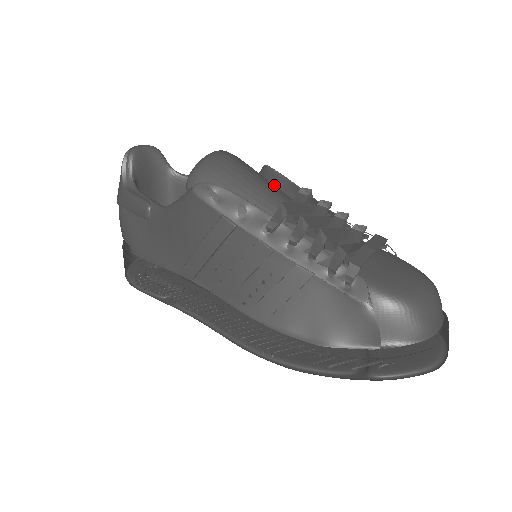
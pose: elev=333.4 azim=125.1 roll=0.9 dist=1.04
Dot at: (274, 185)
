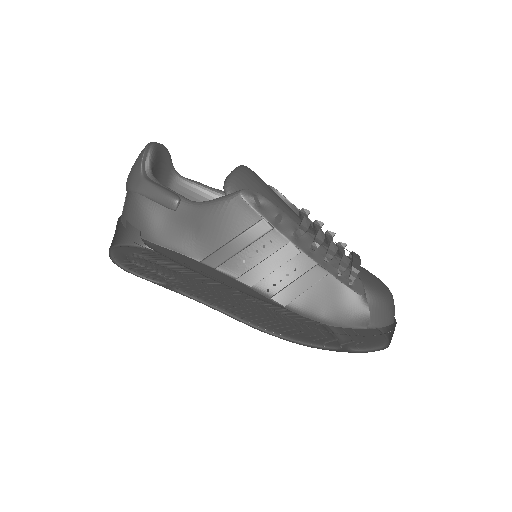
Dot at: occluded
